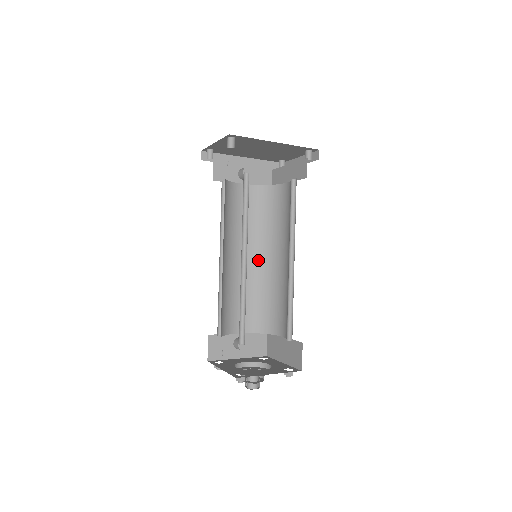
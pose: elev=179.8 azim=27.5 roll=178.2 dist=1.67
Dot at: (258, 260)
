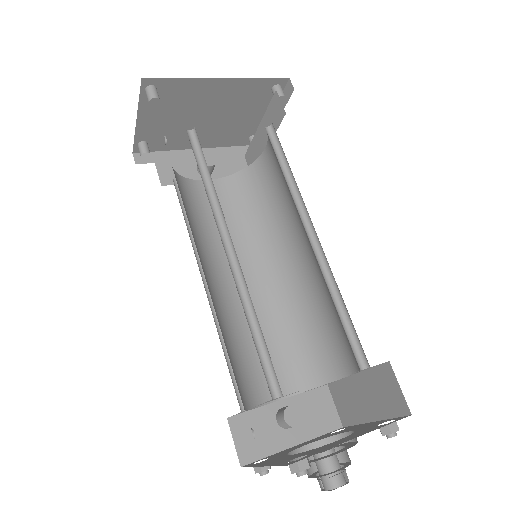
Dot at: (268, 274)
